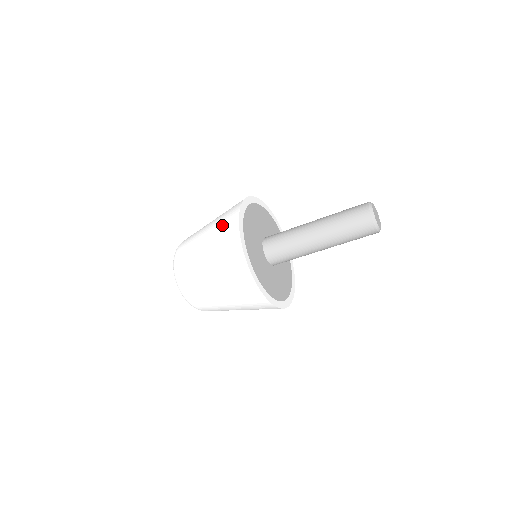
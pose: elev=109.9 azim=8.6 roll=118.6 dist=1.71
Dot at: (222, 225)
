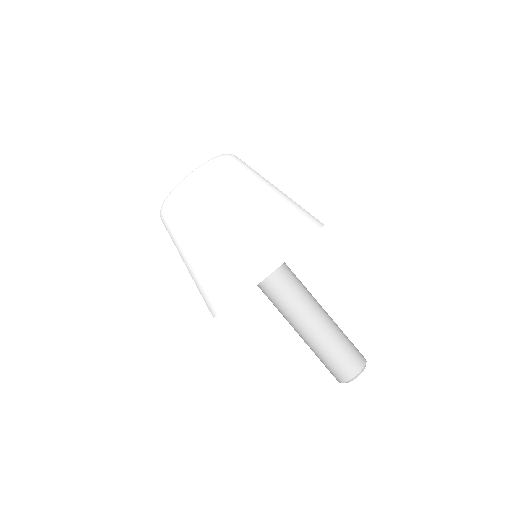
Dot at: (245, 255)
